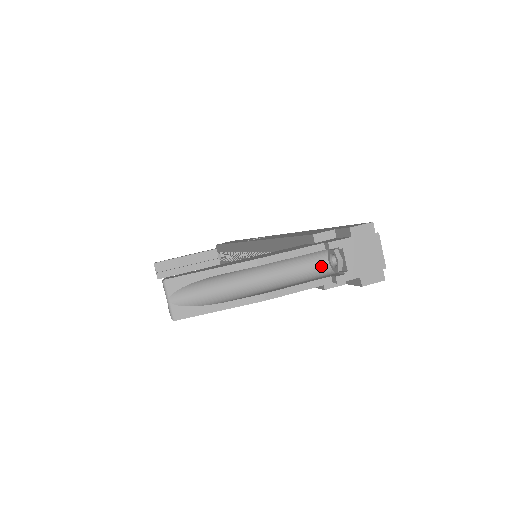
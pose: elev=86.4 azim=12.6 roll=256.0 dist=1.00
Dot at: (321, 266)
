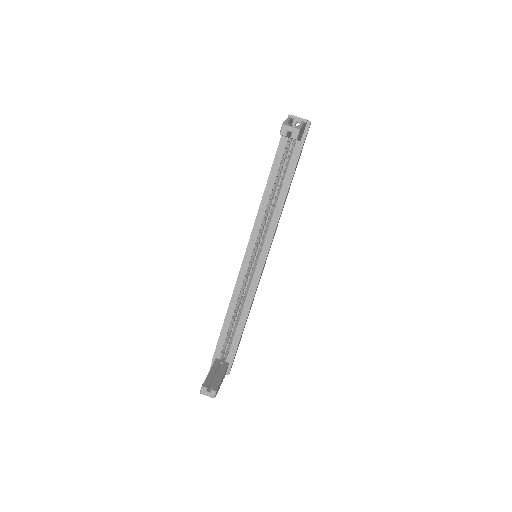
Dot at: occluded
